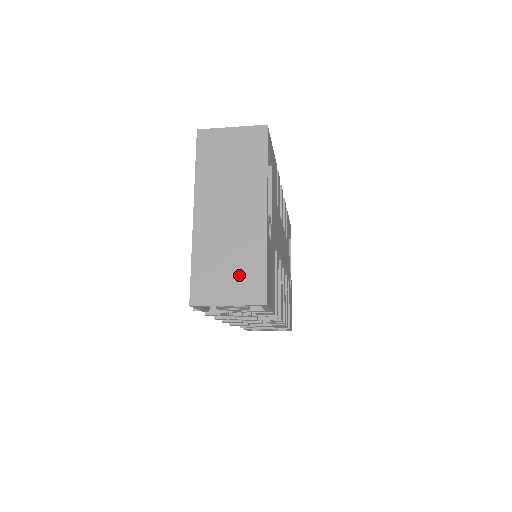
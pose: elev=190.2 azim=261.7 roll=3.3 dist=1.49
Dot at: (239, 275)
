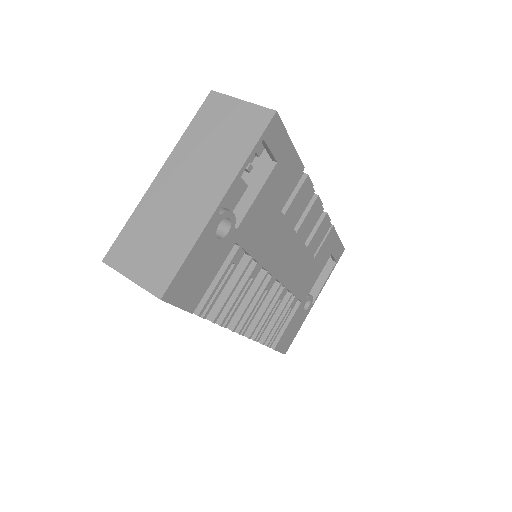
Dot at: (157, 255)
